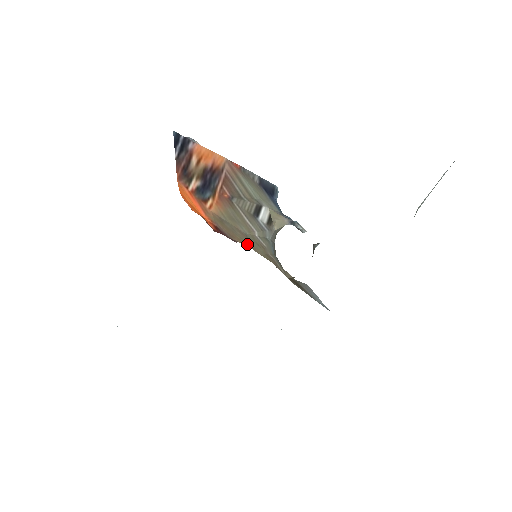
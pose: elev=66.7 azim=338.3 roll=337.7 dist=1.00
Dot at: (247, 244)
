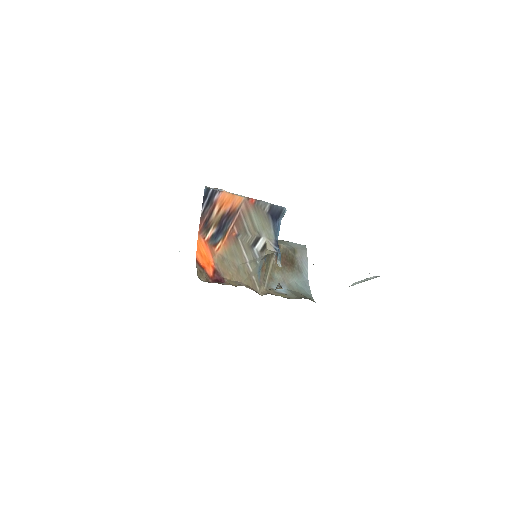
Dot at: (234, 278)
